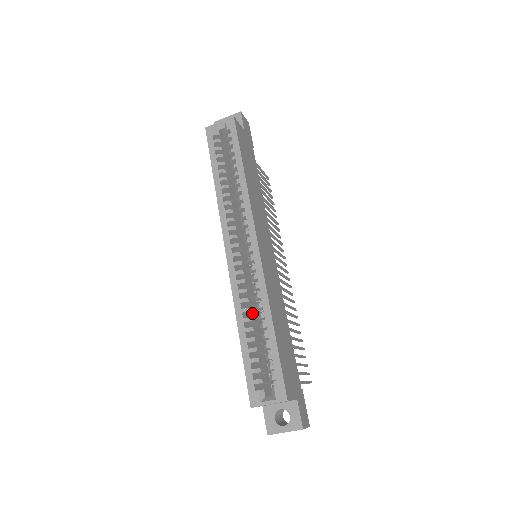
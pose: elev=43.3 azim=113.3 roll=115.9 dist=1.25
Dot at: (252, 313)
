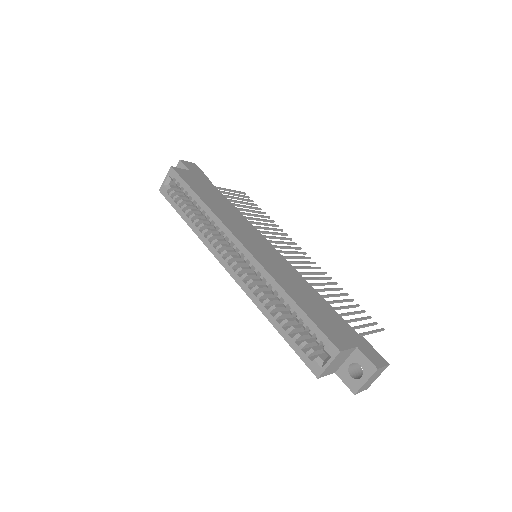
Dot at: (275, 302)
